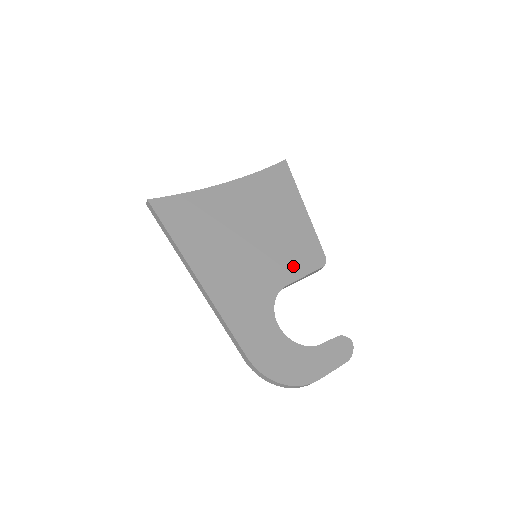
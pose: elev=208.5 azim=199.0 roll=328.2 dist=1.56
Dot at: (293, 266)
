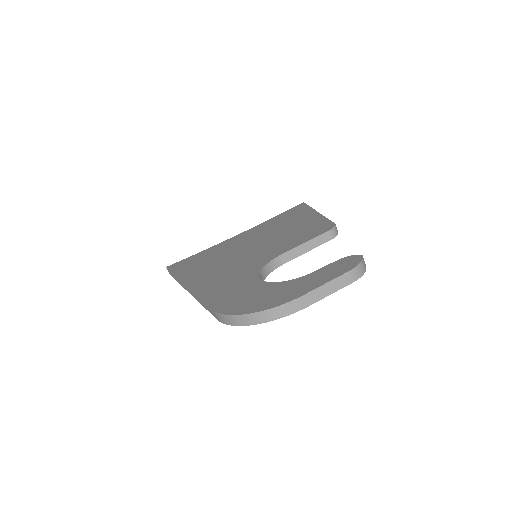
Dot at: (292, 243)
